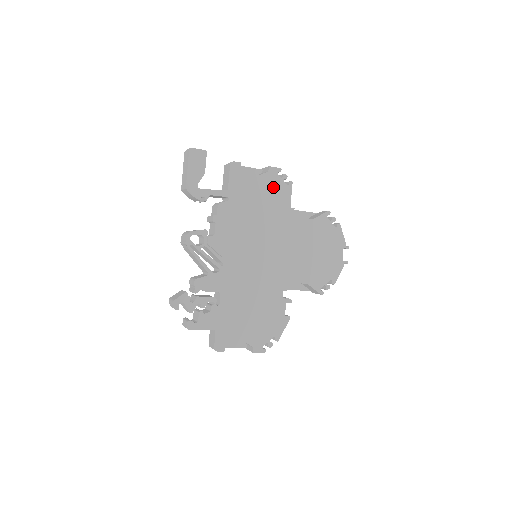
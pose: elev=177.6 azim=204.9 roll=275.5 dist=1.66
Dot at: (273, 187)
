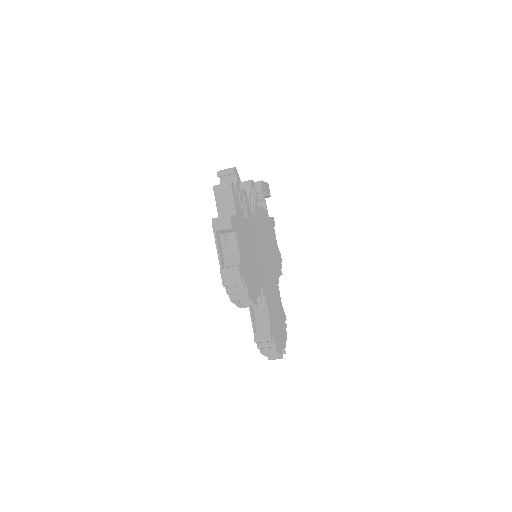
Dot at: (278, 257)
